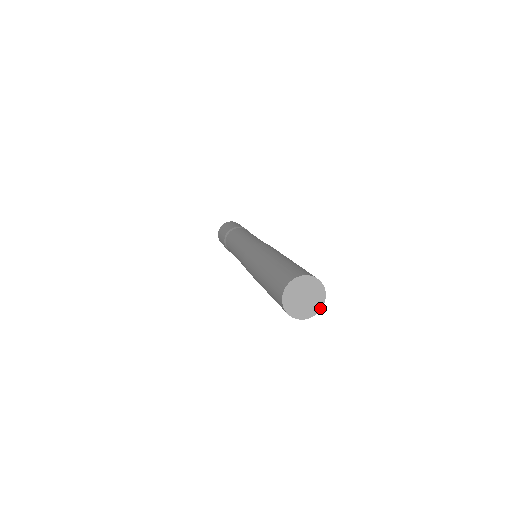
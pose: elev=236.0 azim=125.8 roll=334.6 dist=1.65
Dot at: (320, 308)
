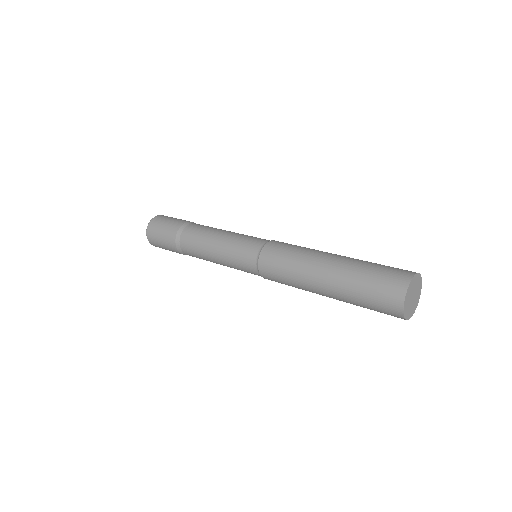
Dot at: (415, 309)
